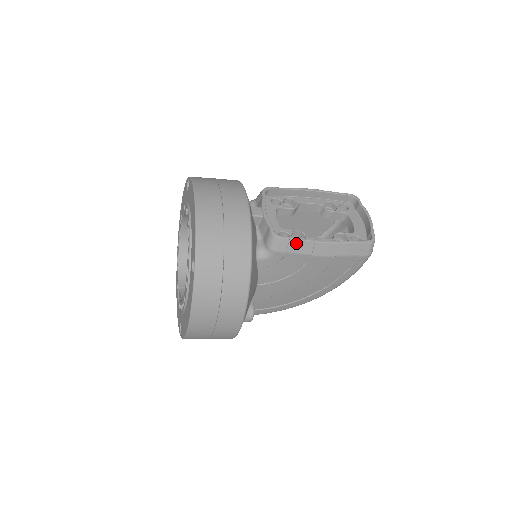
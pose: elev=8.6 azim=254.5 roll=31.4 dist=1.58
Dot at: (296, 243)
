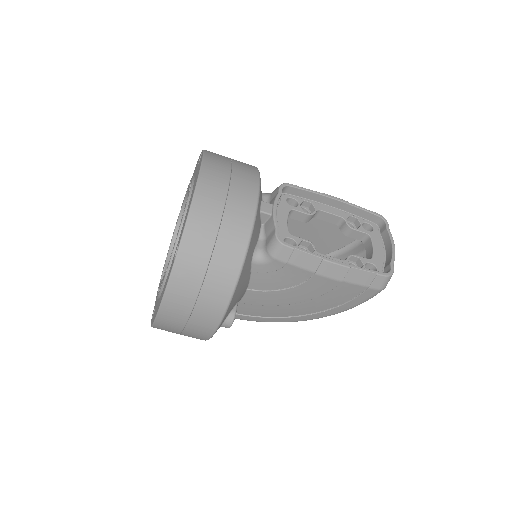
Dot at: (301, 255)
